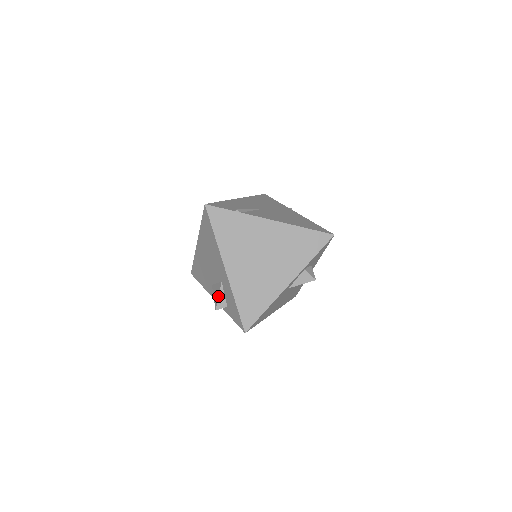
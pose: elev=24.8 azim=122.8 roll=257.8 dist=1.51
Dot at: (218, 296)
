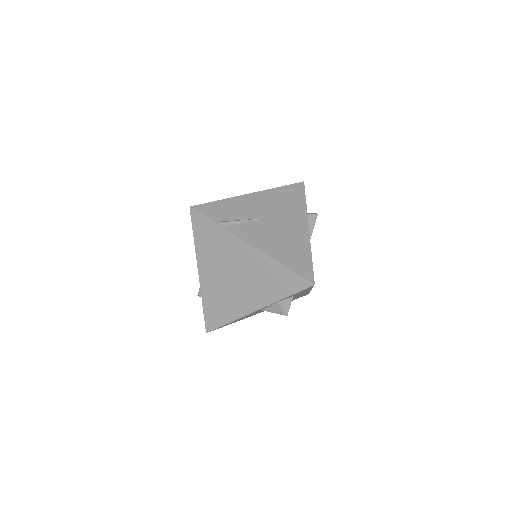
Dot at: occluded
